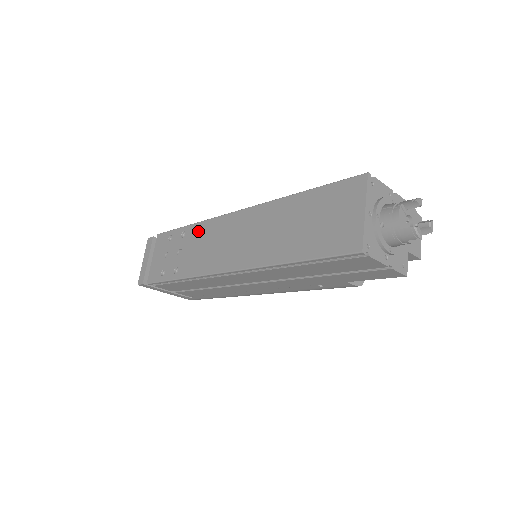
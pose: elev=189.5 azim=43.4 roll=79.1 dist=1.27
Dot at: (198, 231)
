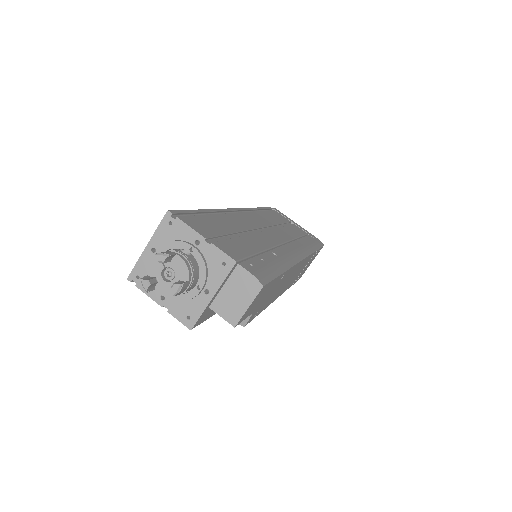
Dot at: occluded
